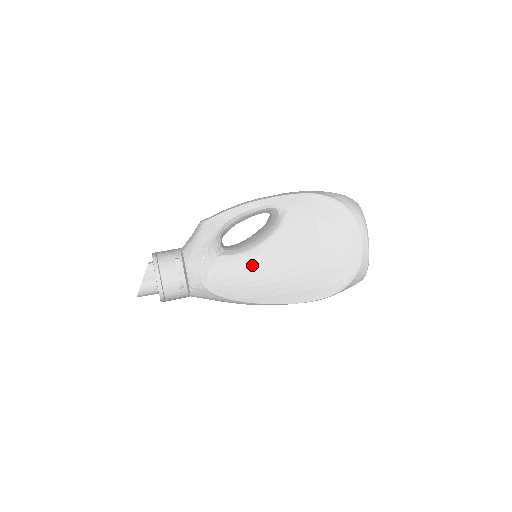
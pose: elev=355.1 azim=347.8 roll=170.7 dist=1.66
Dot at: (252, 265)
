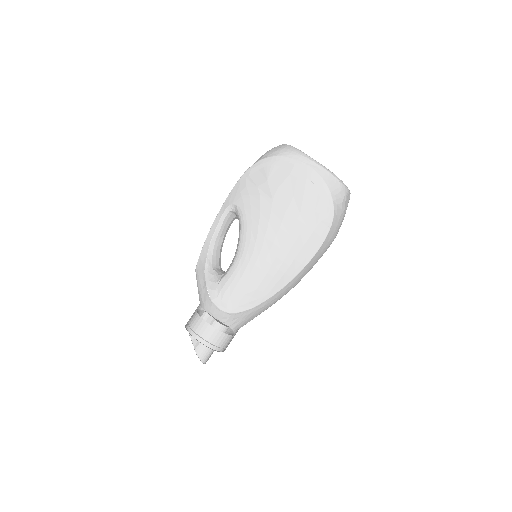
Dot at: (245, 266)
